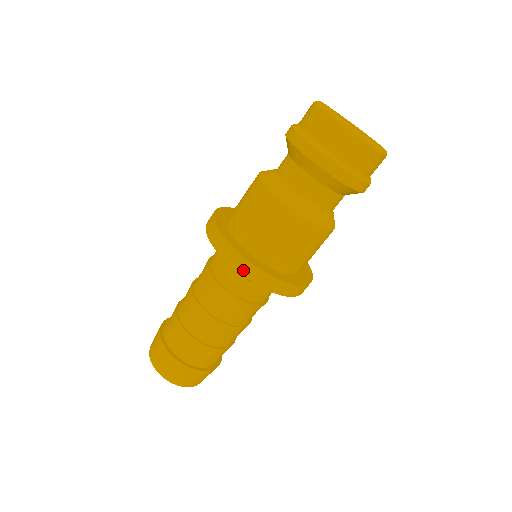
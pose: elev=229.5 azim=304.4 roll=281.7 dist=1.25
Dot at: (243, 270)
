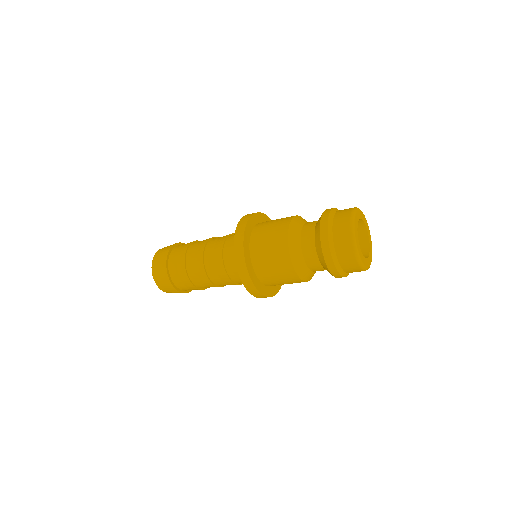
Dot at: (237, 239)
